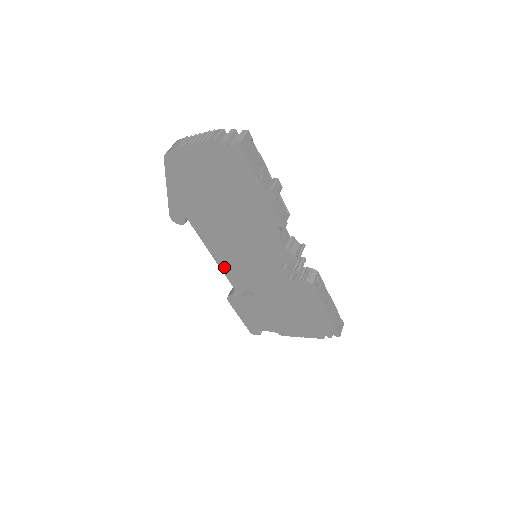
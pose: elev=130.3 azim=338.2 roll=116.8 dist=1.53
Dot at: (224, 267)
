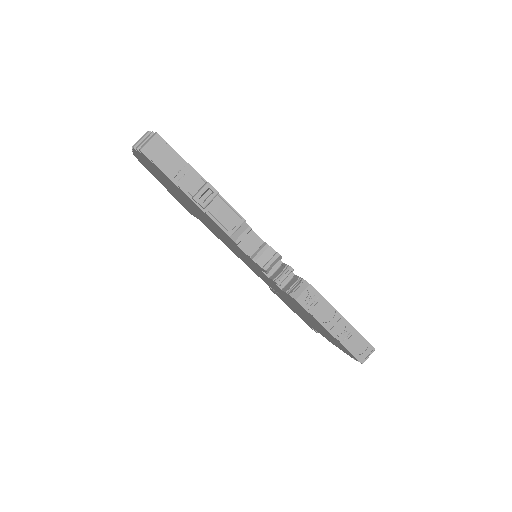
Dot at: (243, 261)
